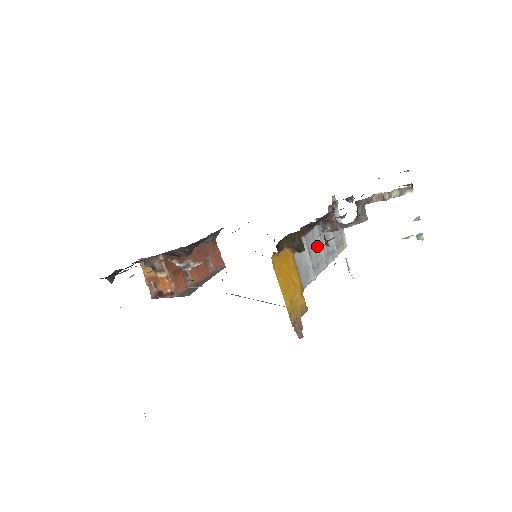
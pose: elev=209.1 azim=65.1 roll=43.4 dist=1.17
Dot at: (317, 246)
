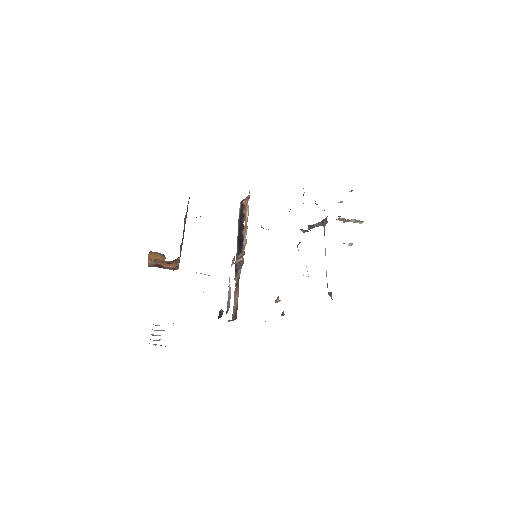
Dot at: occluded
